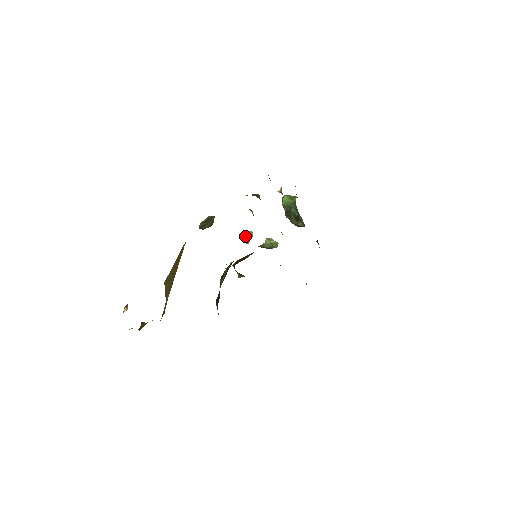
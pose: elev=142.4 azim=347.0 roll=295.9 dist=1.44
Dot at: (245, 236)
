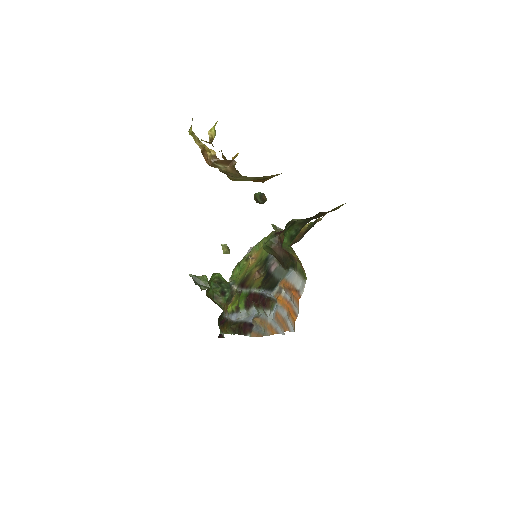
Dot at: (227, 246)
